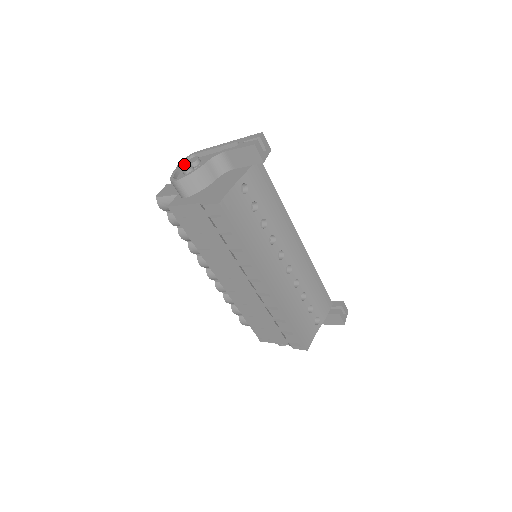
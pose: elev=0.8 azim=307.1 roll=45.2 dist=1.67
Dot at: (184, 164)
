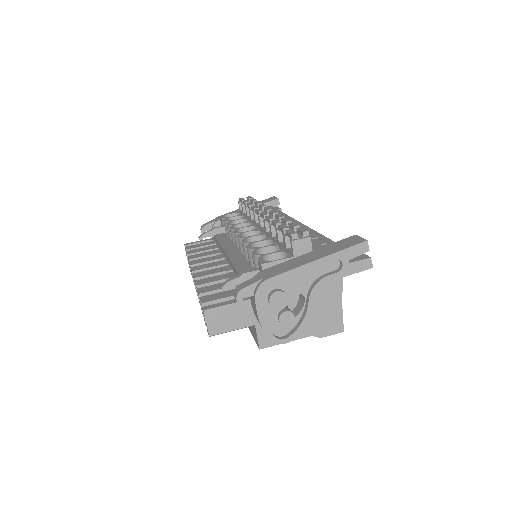
Dot at: (261, 305)
